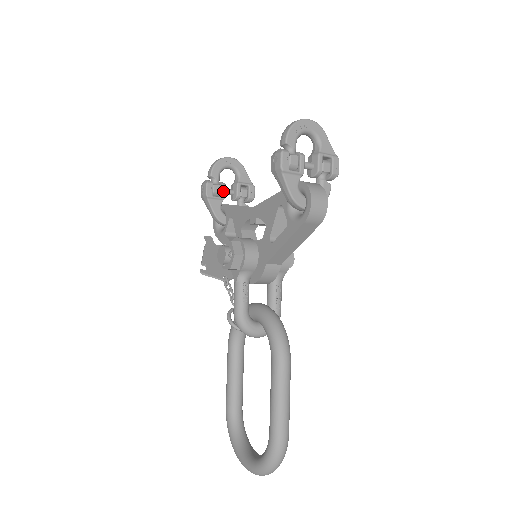
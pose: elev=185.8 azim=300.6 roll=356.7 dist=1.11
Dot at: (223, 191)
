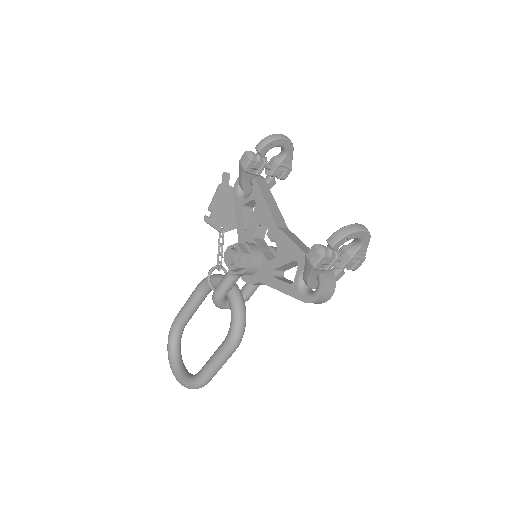
Dot at: (262, 169)
